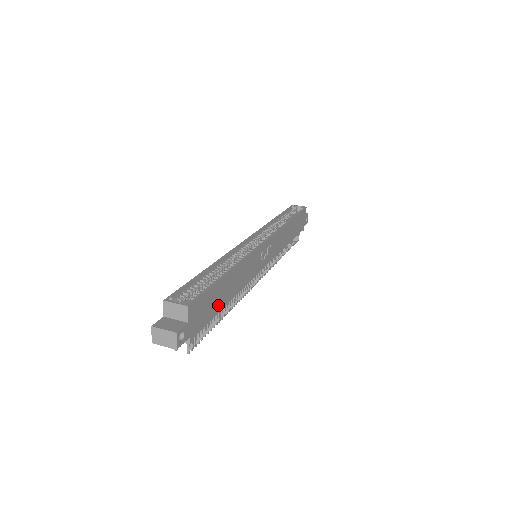
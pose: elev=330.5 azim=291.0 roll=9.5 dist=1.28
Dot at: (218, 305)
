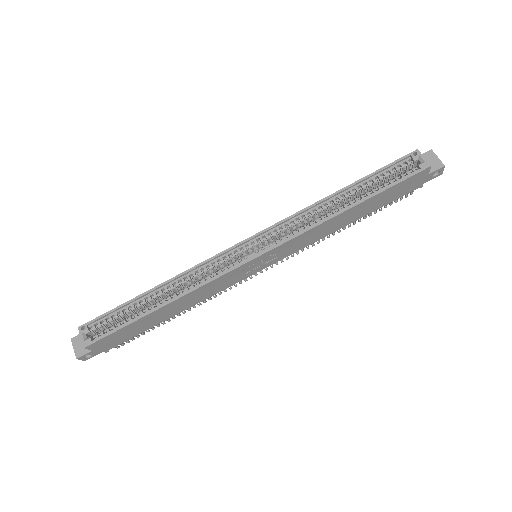
Dot at: (149, 325)
